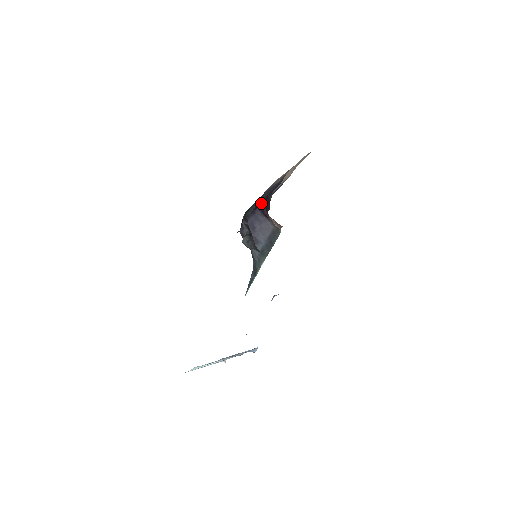
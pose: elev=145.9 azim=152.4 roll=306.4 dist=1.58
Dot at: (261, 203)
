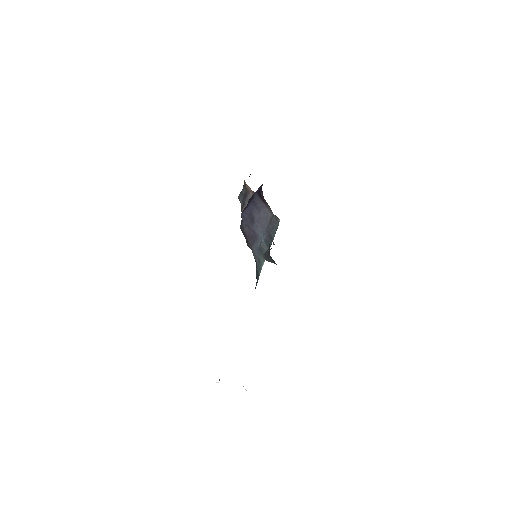
Dot at: occluded
